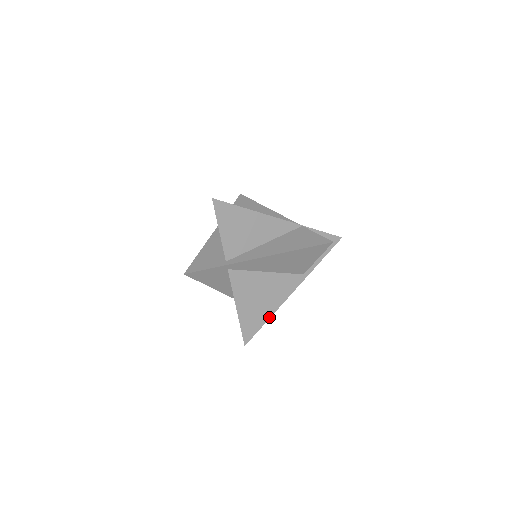
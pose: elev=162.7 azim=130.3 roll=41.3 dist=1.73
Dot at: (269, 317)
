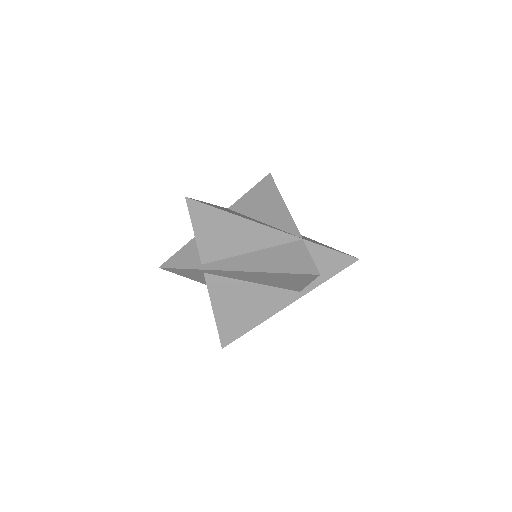
Dot at: (253, 327)
